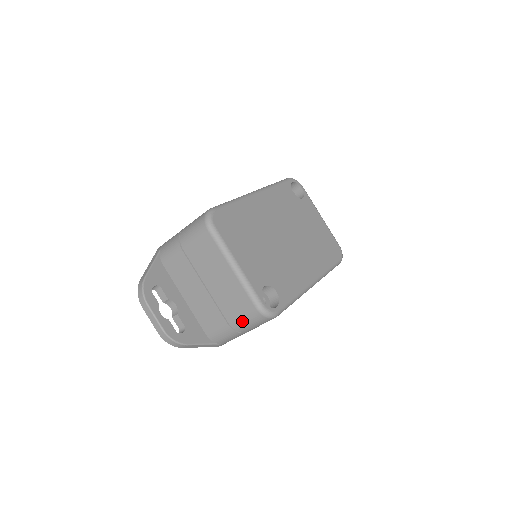
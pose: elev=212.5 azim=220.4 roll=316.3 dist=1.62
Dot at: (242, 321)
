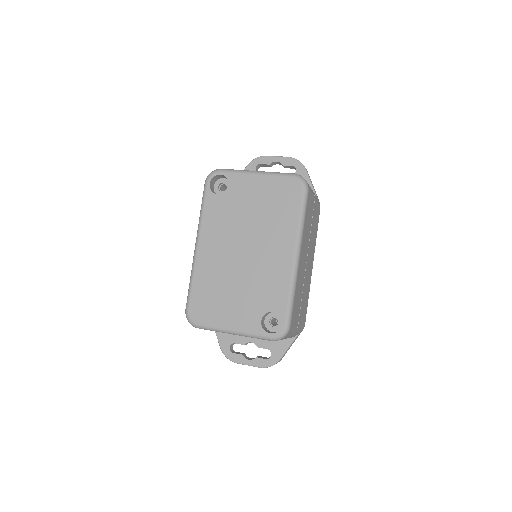
Dot at: occluded
